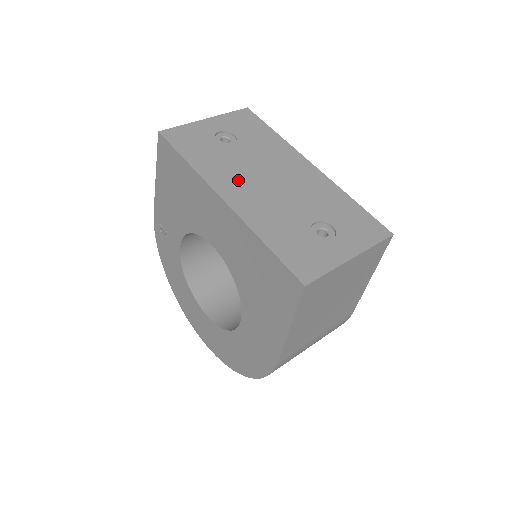
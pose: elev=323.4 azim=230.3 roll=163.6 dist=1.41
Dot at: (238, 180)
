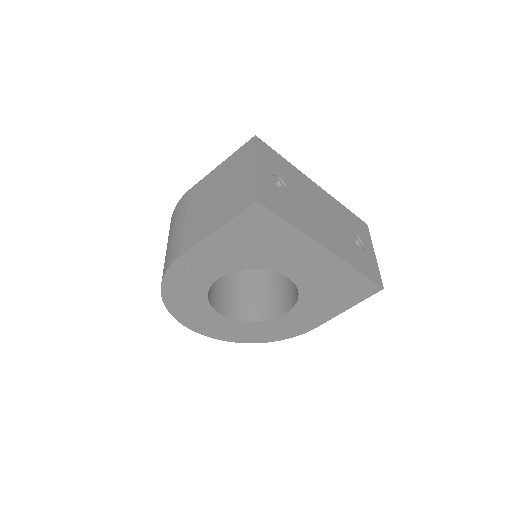
Dot at: (317, 226)
